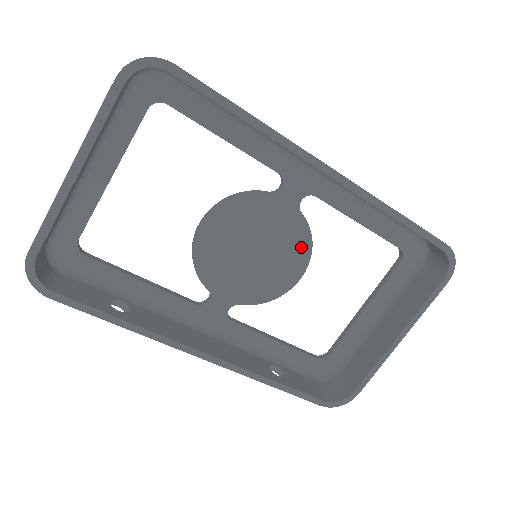
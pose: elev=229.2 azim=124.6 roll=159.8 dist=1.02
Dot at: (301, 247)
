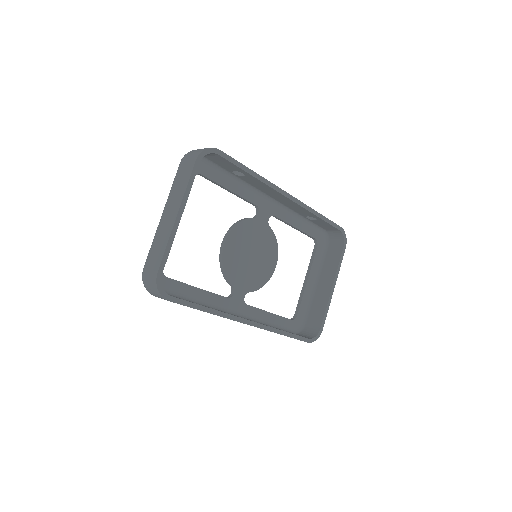
Dot at: (273, 247)
